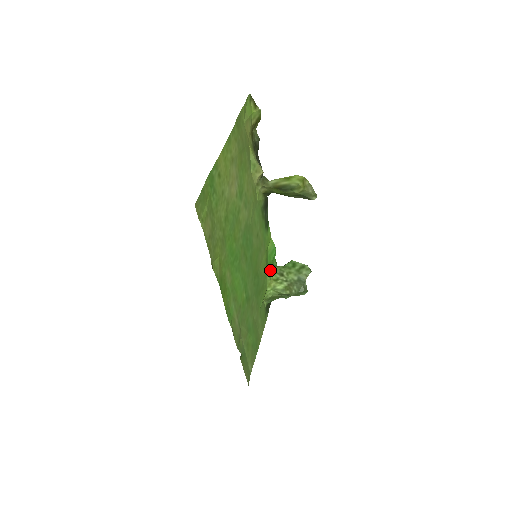
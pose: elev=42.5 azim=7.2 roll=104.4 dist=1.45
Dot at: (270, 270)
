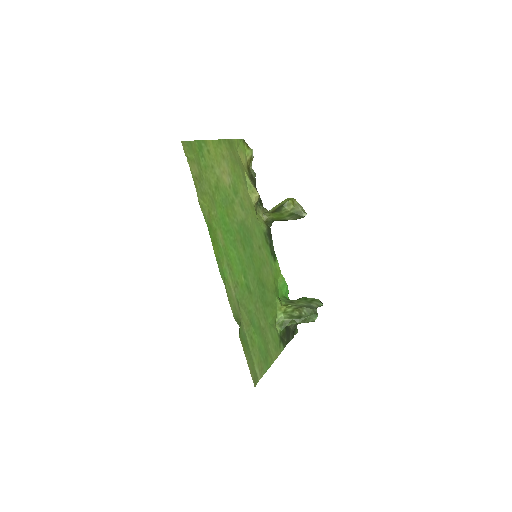
Dot at: (281, 299)
